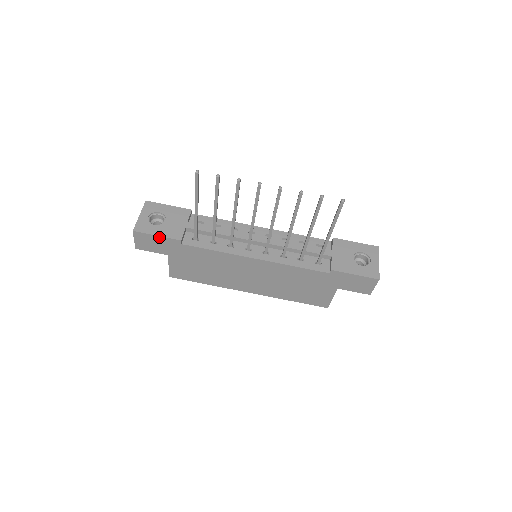
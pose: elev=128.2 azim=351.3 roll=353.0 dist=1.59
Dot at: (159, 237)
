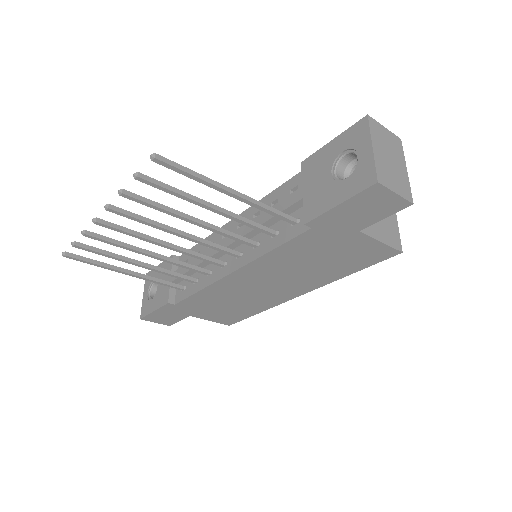
Dot at: (156, 311)
